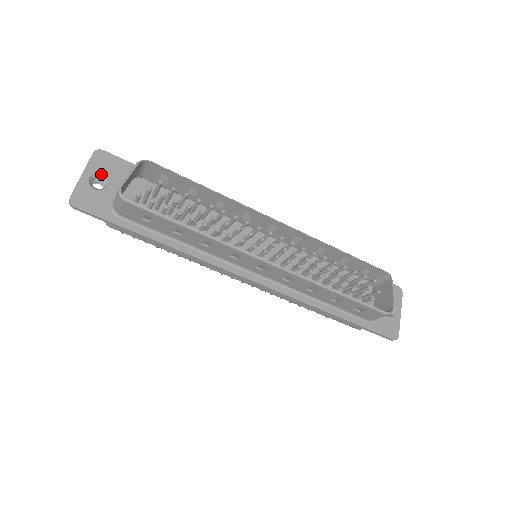
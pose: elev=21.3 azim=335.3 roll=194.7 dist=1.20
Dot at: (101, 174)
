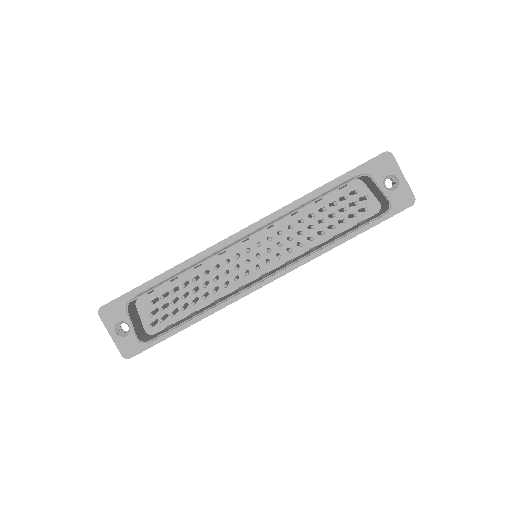
Dot at: (118, 323)
